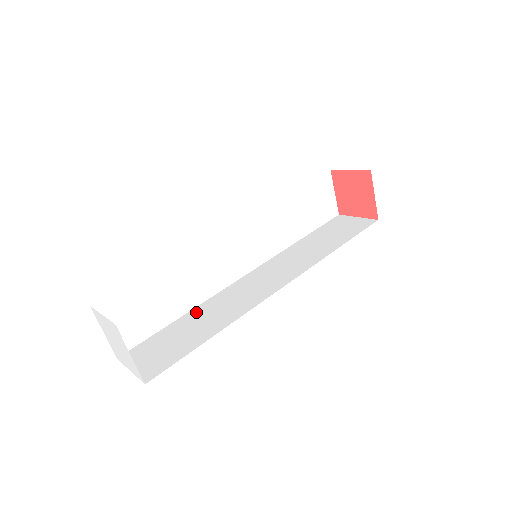
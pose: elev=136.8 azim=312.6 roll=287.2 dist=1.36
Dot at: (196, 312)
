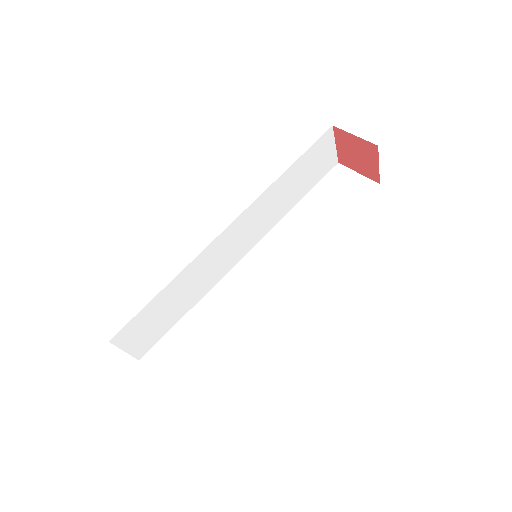
Dot at: (202, 307)
